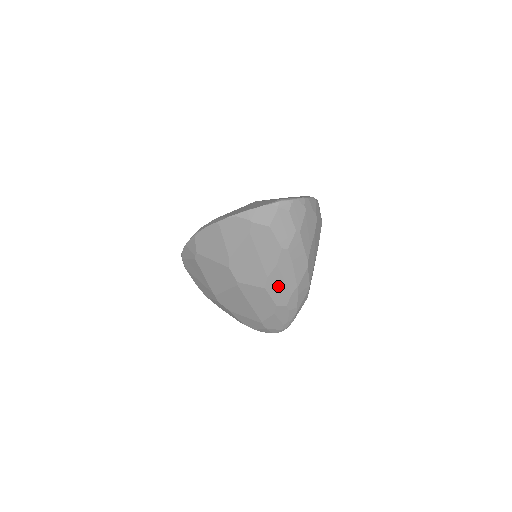
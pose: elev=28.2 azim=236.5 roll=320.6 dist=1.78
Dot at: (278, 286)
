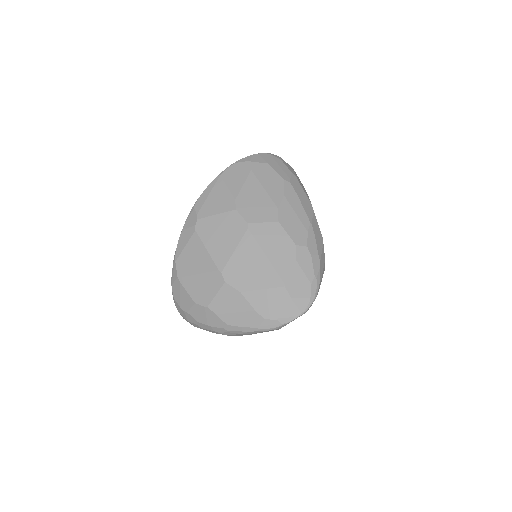
Dot at: (291, 220)
